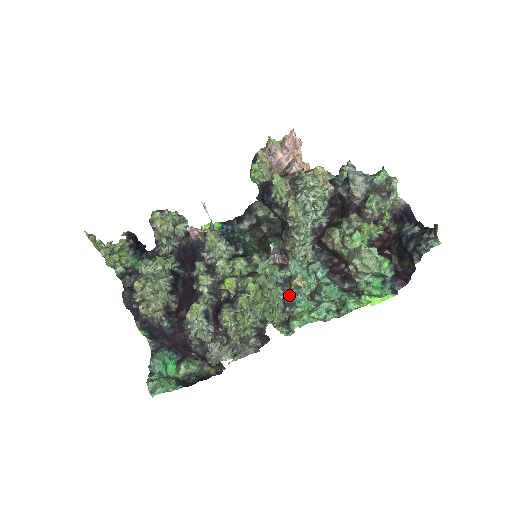
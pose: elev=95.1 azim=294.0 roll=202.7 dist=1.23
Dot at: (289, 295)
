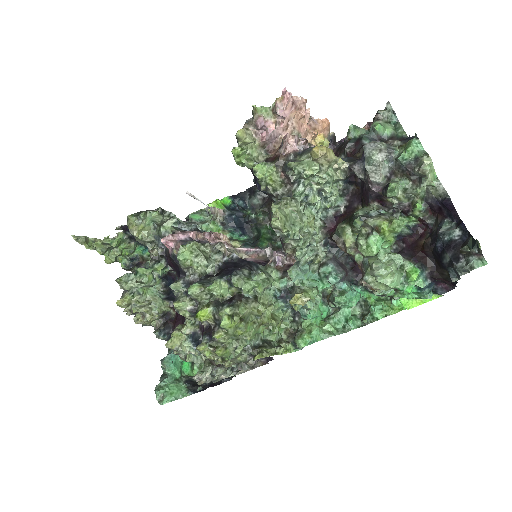
Dot at: occluded
